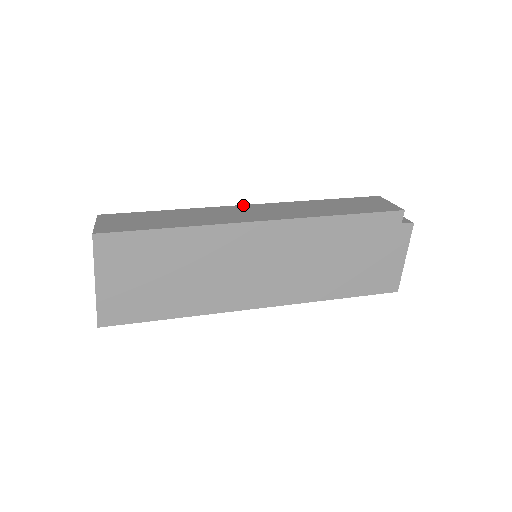
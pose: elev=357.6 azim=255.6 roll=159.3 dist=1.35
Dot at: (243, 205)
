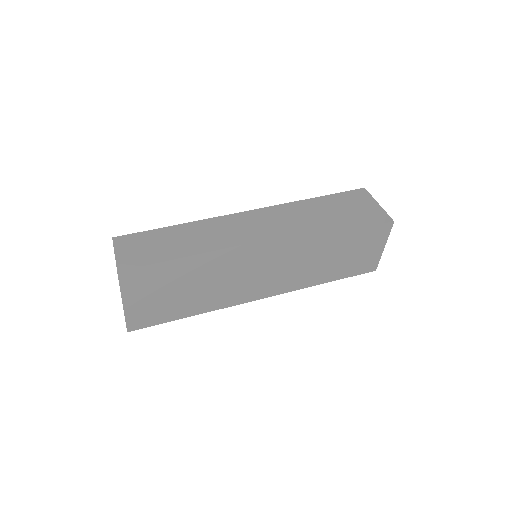
Dot at: (243, 212)
